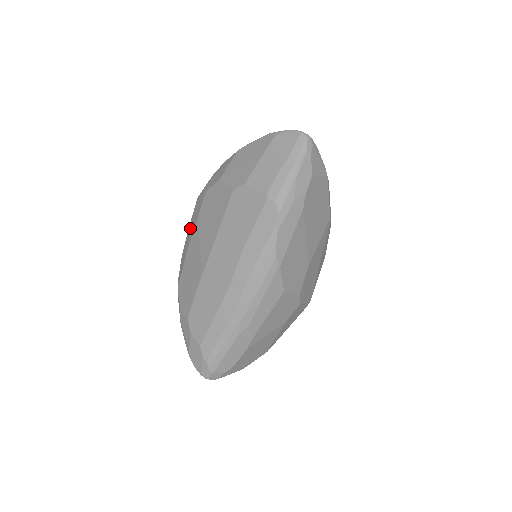
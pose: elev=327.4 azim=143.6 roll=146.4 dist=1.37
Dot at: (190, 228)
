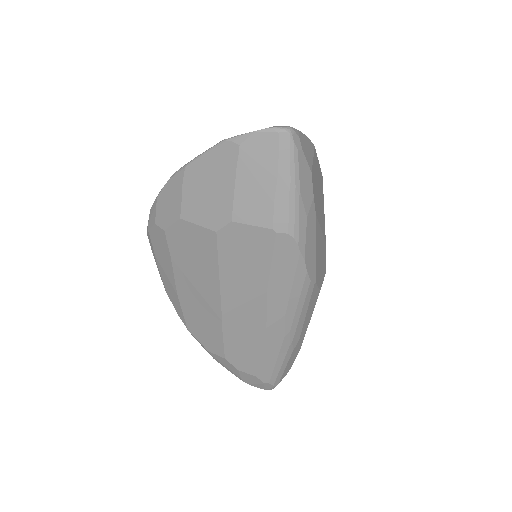
Dot at: (162, 267)
